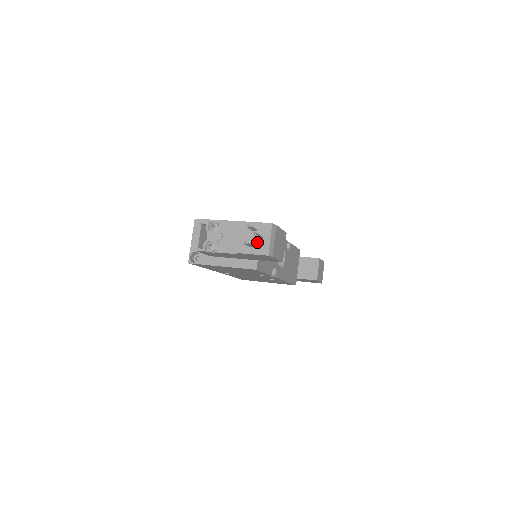
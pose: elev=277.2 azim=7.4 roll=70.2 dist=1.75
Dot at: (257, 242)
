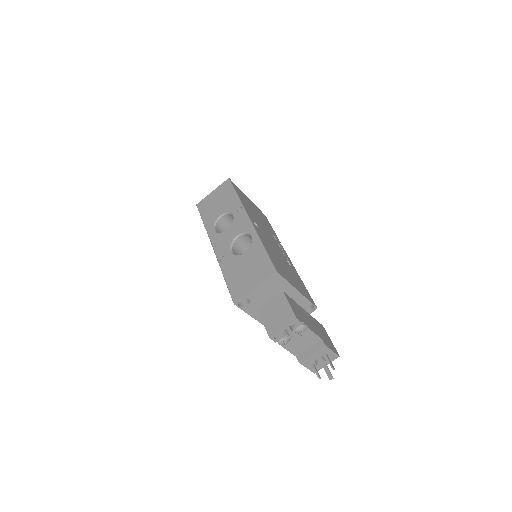
Dot at: occluded
